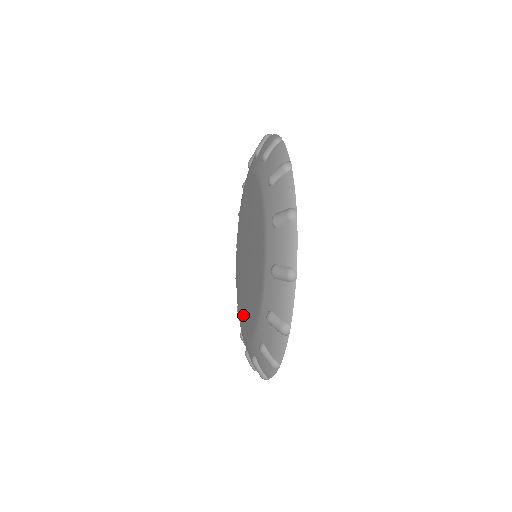
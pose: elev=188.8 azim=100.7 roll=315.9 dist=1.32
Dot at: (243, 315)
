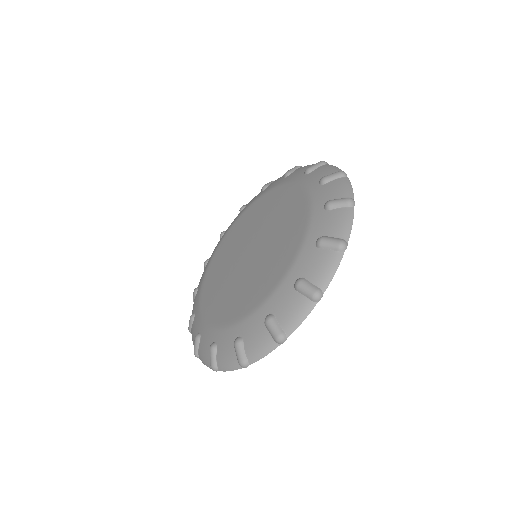
Dot at: (253, 293)
